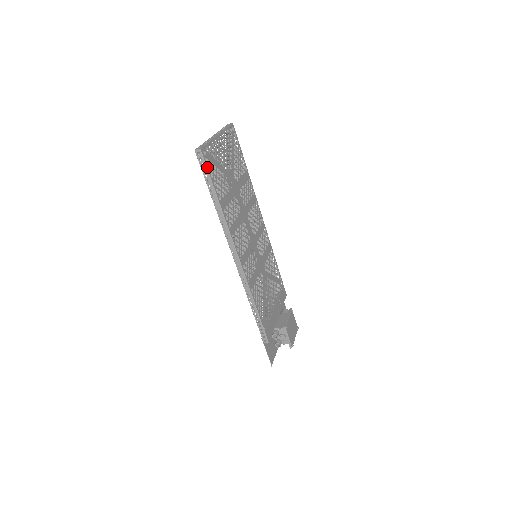
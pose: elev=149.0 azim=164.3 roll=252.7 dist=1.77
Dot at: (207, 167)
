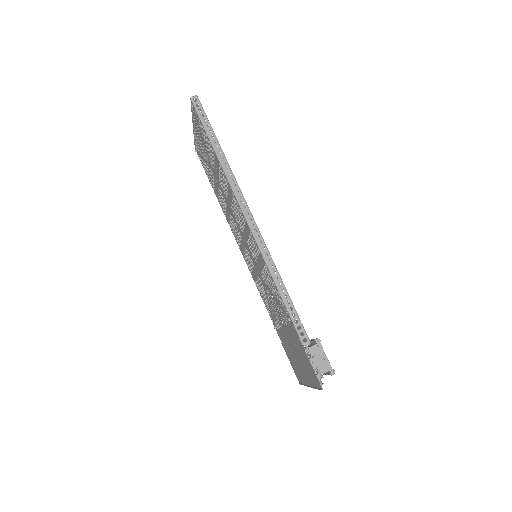
Dot at: (205, 113)
